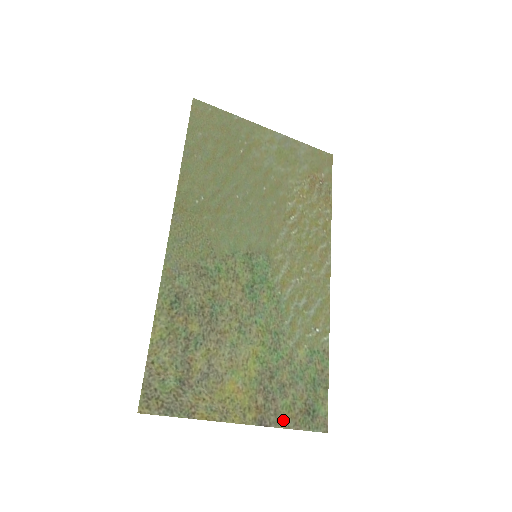
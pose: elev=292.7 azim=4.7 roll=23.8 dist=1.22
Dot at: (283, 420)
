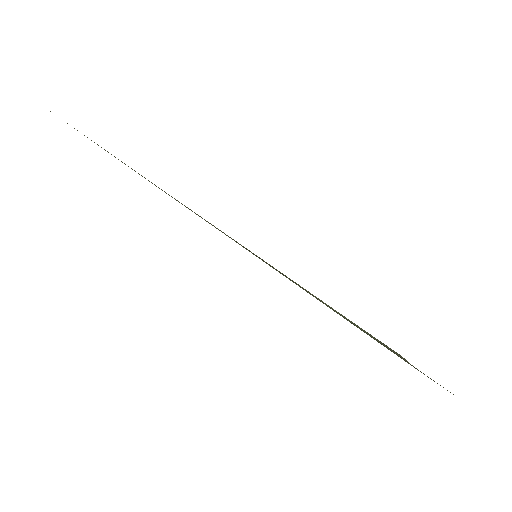
Dot at: occluded
